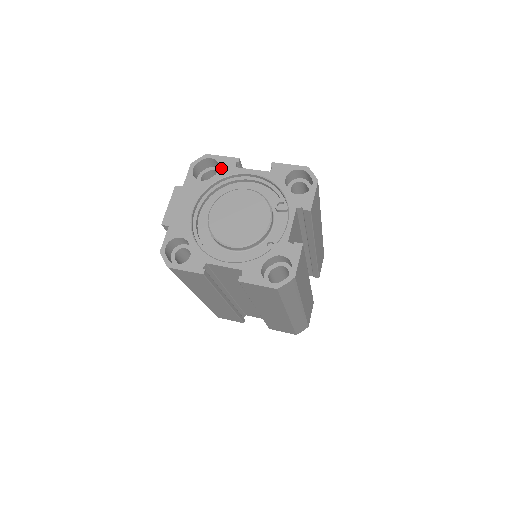
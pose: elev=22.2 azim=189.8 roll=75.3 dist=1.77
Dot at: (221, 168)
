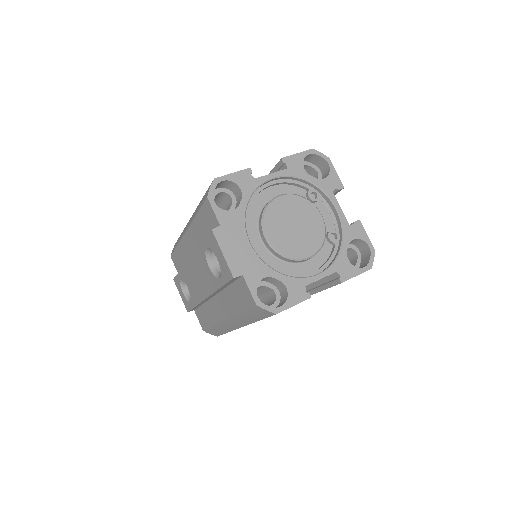
Dot at: (242, 187)
